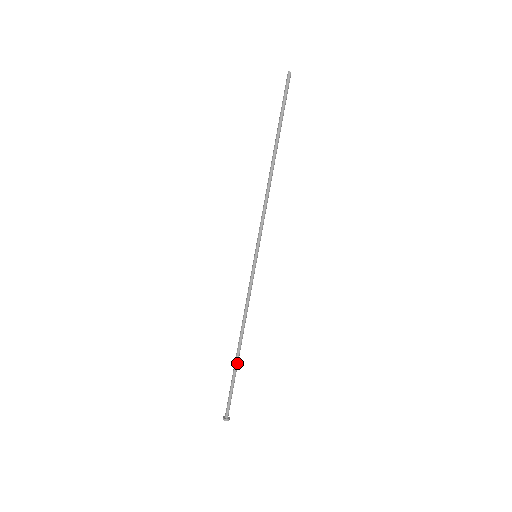
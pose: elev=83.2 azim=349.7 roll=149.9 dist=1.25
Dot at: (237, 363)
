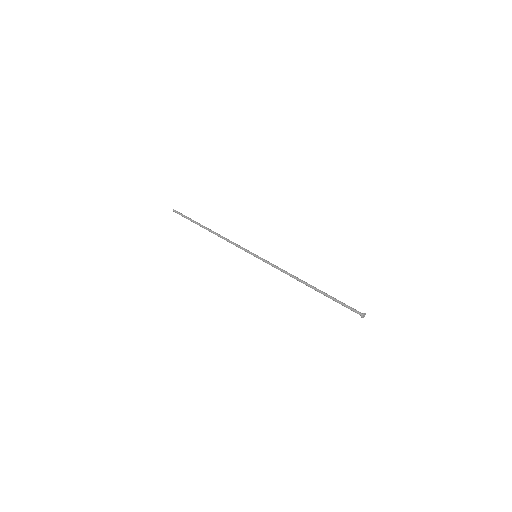
Dot at: (321, 292)
